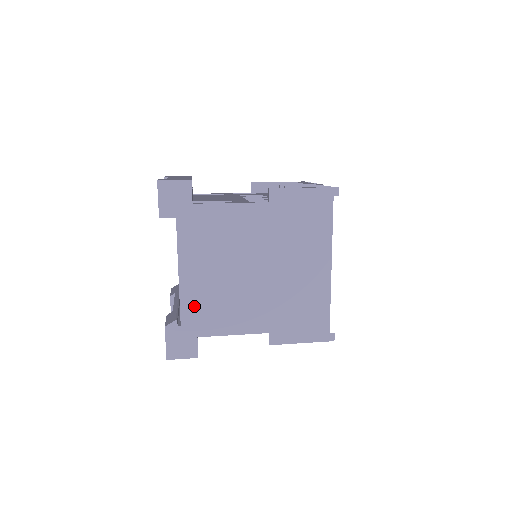
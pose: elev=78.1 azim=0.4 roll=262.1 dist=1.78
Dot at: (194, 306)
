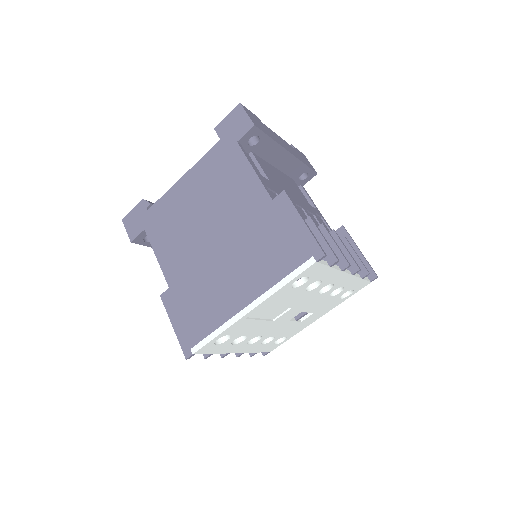
Dot at: (165, 208)
